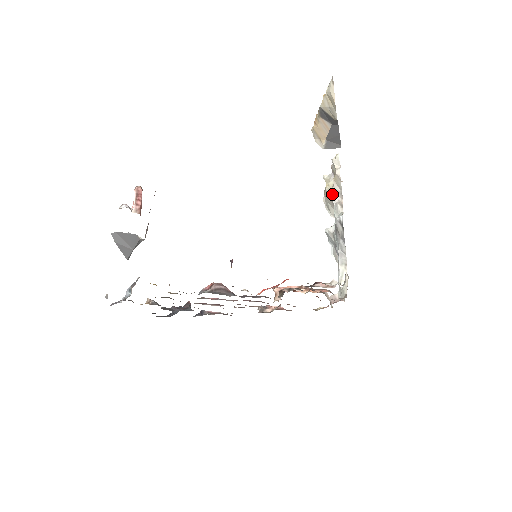
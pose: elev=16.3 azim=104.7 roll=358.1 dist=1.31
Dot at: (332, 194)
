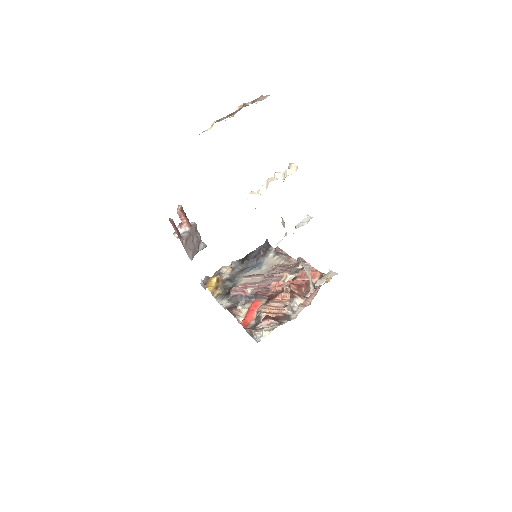
Dot at: occluded
